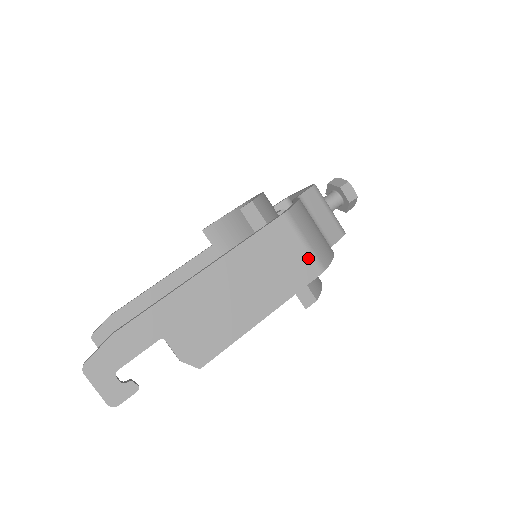
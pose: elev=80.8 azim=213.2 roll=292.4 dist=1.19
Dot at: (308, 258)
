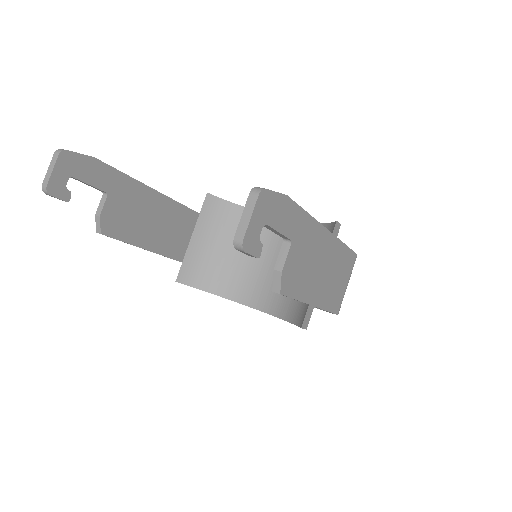
Dot at: (342, 296)
